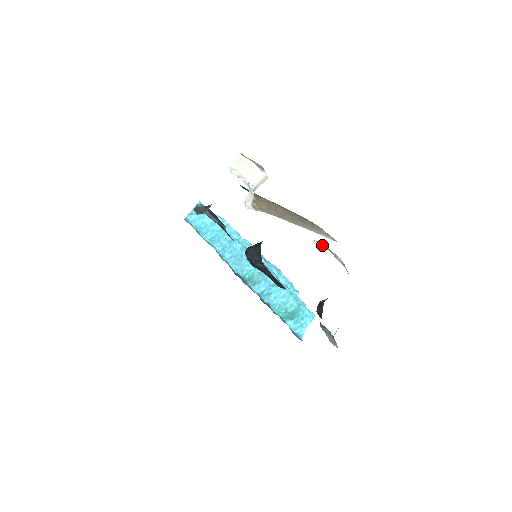
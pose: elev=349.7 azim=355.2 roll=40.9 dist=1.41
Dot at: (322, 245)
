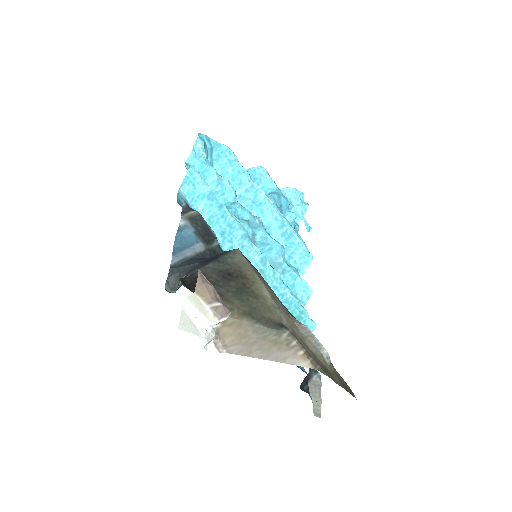
Dot at: (306, 335)
